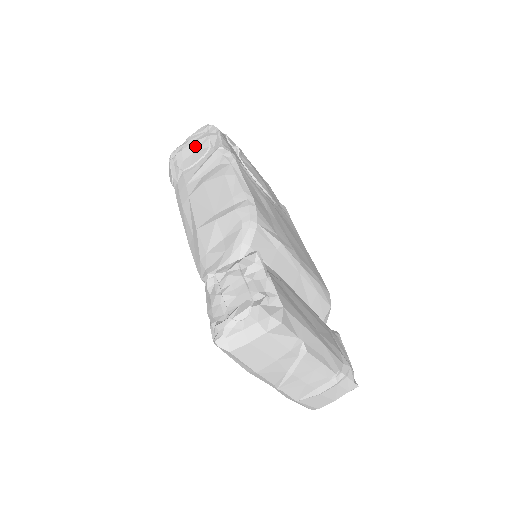
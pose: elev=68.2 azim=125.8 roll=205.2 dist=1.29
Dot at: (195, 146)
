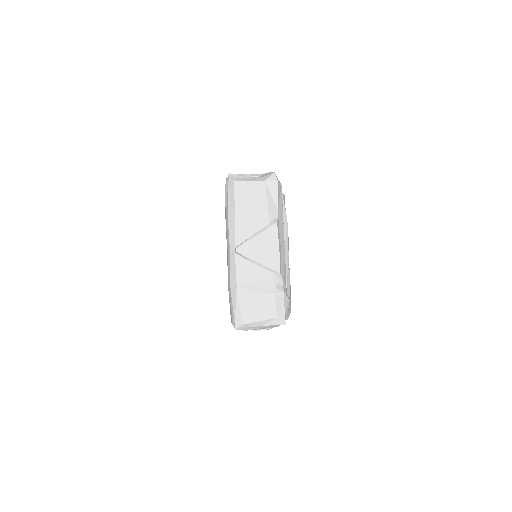
Dot at: occluded
